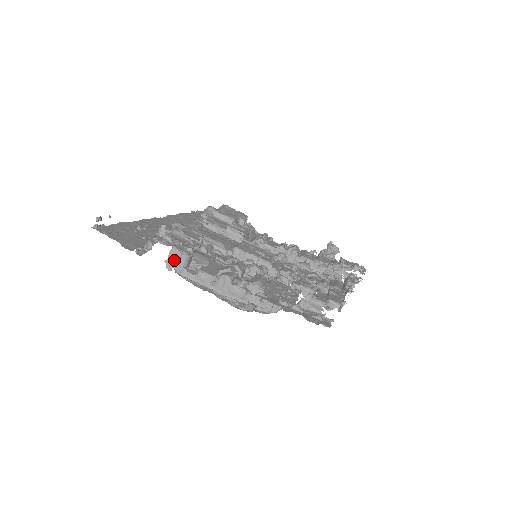
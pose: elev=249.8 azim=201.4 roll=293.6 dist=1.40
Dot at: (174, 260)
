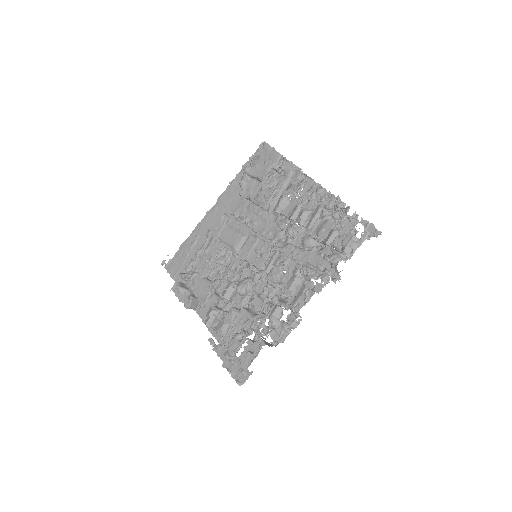
Dot at: occluded
